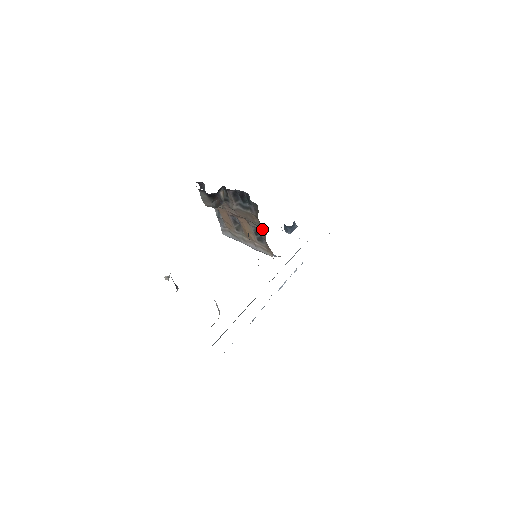
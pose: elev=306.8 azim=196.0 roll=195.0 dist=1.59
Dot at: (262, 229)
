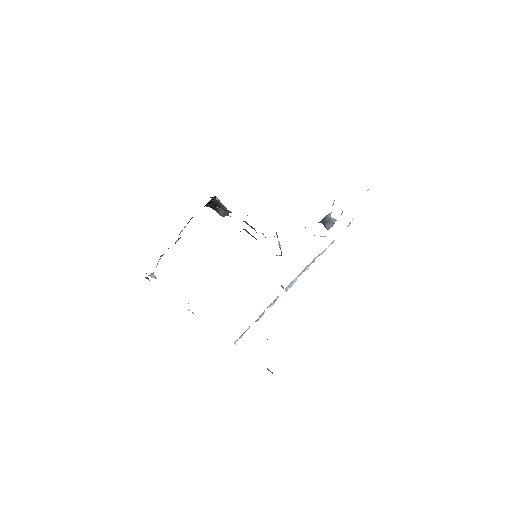
Dot at: (240, 231)
